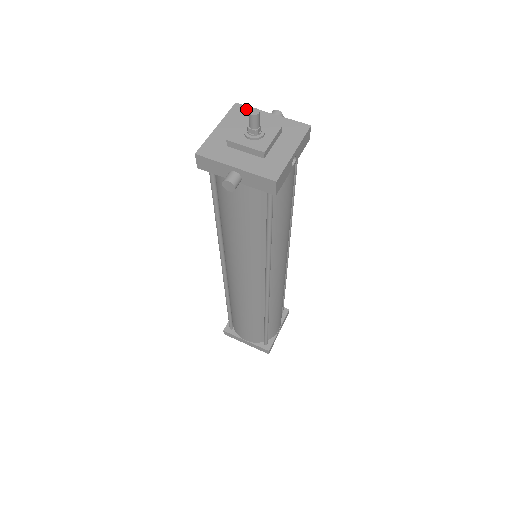
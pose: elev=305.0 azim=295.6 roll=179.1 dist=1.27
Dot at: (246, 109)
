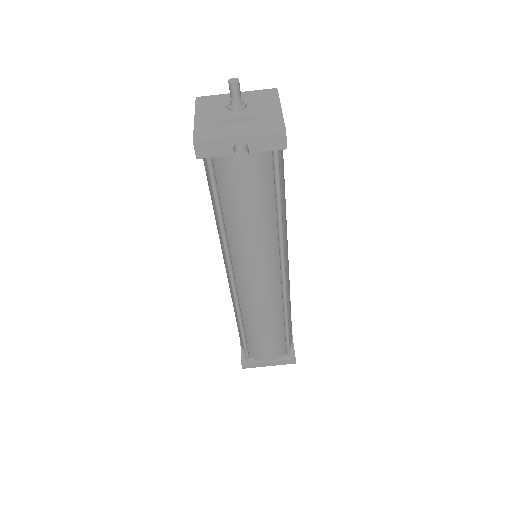
Dot at: (210, 98)
